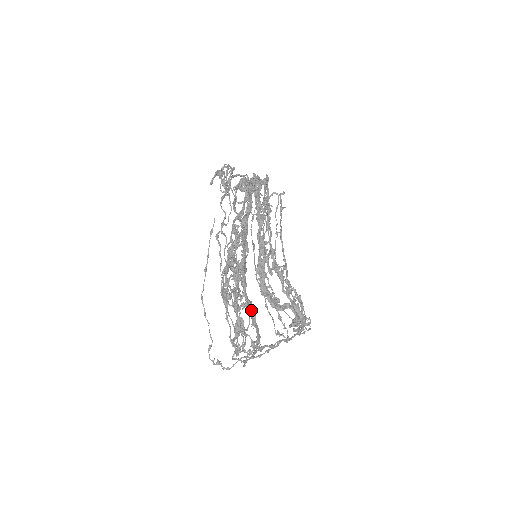
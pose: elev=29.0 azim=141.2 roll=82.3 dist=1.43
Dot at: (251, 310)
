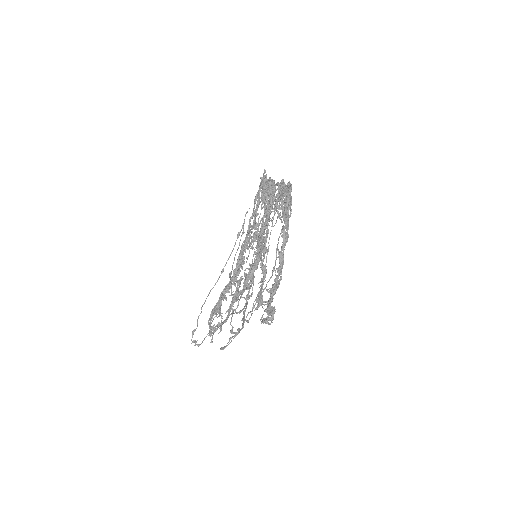
Dot at: occluded
